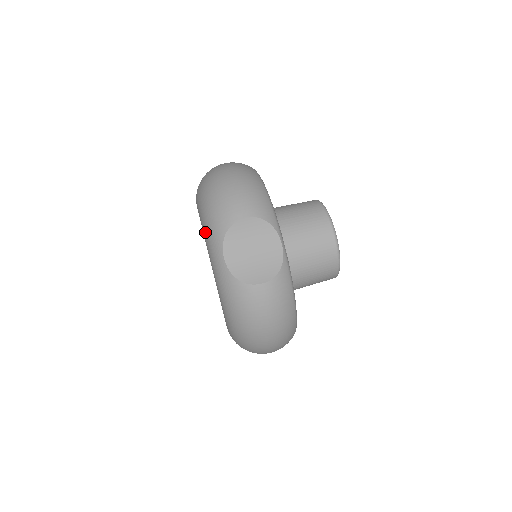
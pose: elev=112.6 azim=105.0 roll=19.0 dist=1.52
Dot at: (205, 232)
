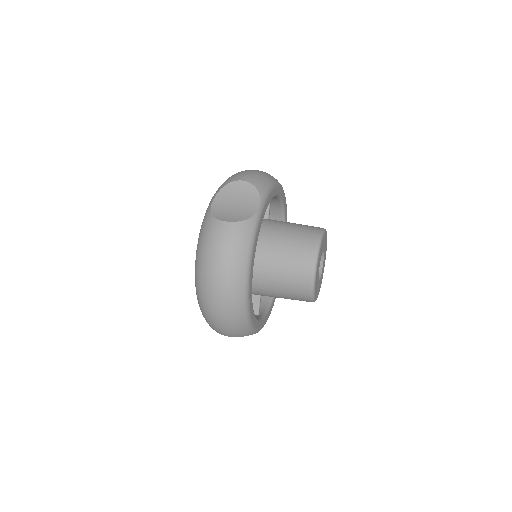
Dot at: occluded
